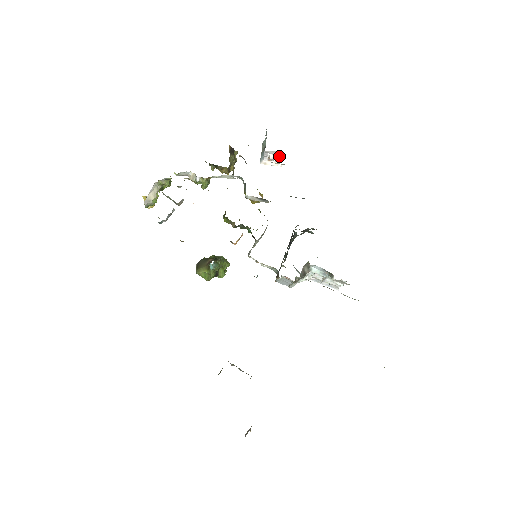
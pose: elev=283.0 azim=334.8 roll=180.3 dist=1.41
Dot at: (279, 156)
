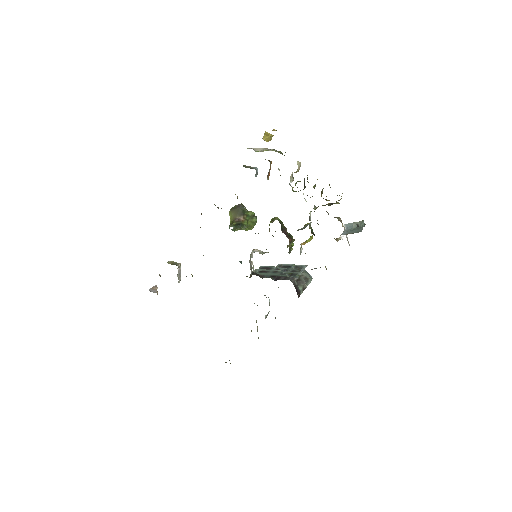
Dot at: occluded
